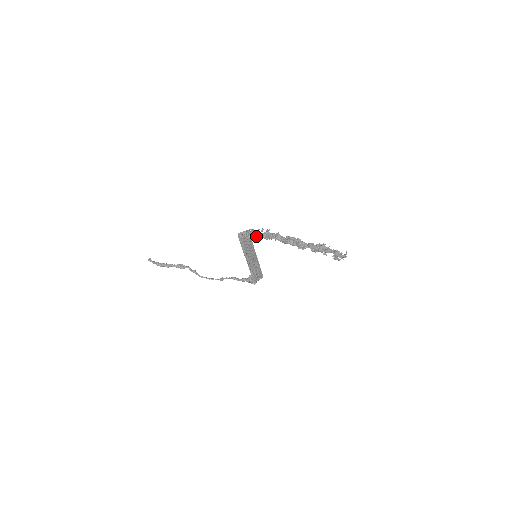
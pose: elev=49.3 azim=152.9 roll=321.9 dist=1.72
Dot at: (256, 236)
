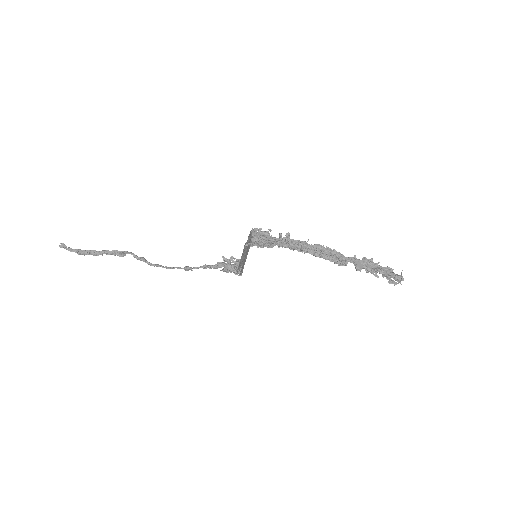
Dot at: (272, 244)
